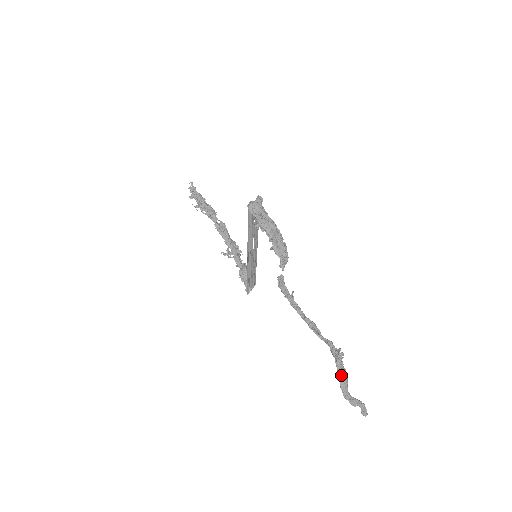
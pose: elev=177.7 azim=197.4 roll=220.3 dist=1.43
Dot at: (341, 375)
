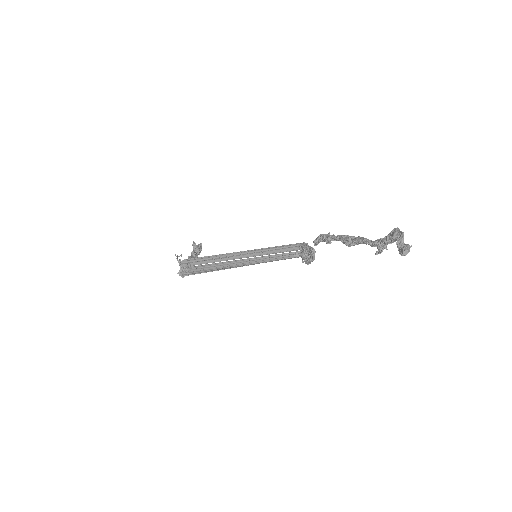
Dot at: occluded
